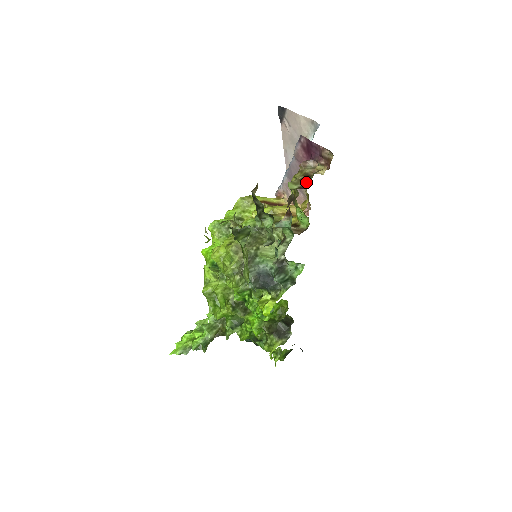
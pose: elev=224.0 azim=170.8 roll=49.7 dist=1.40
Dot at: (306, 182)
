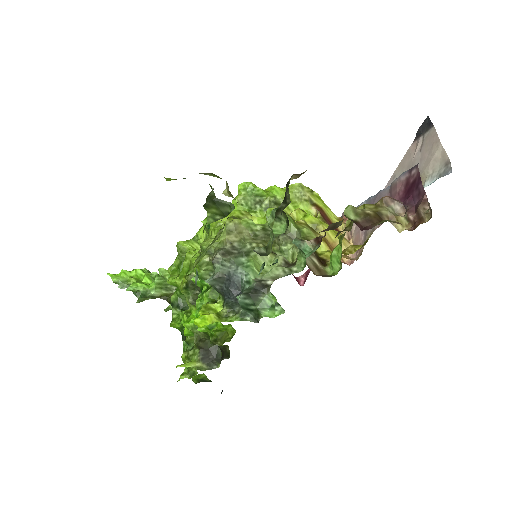
Dot at: (370, 222)
